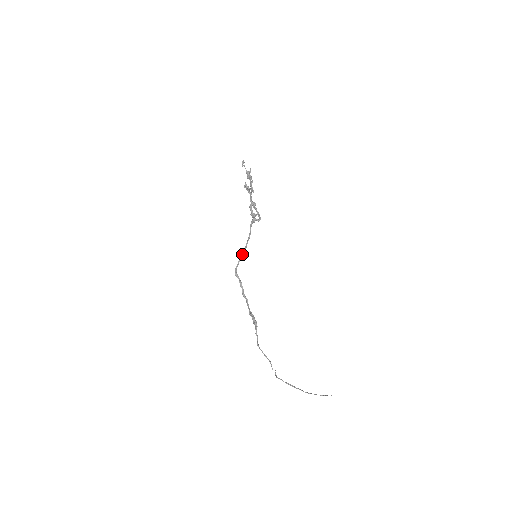
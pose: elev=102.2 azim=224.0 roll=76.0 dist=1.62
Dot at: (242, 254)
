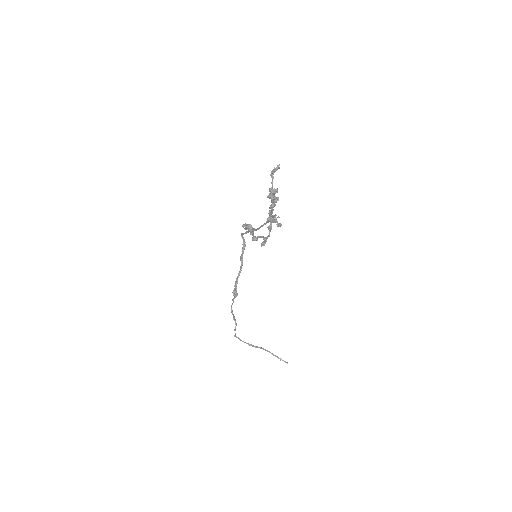
Dot at: occluded
